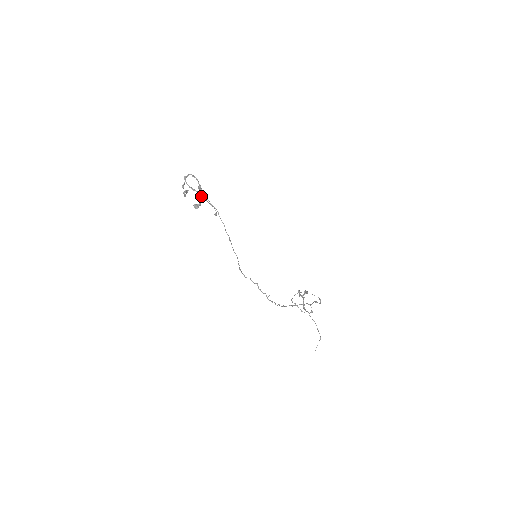
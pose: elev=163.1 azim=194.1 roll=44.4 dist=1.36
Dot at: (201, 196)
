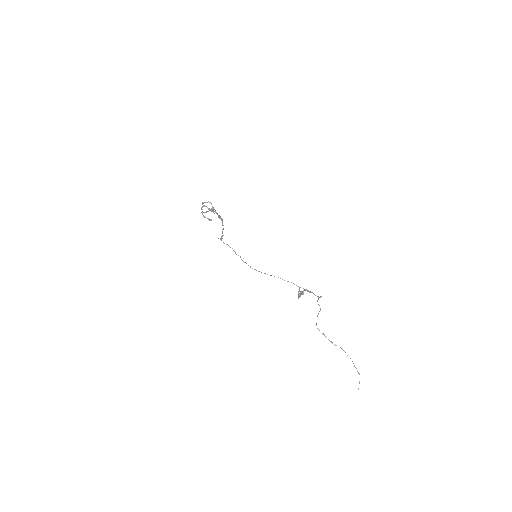
Dot at: (210, 210)
